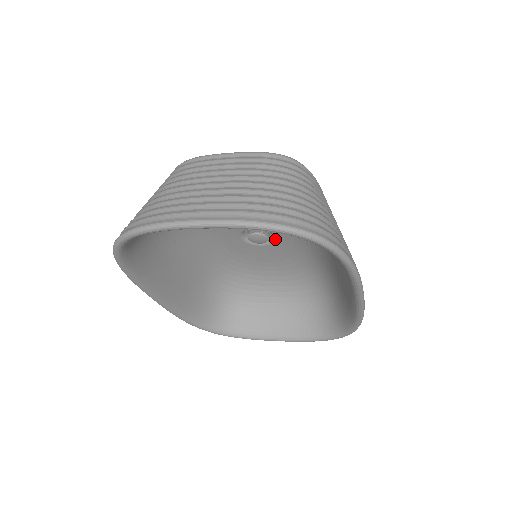
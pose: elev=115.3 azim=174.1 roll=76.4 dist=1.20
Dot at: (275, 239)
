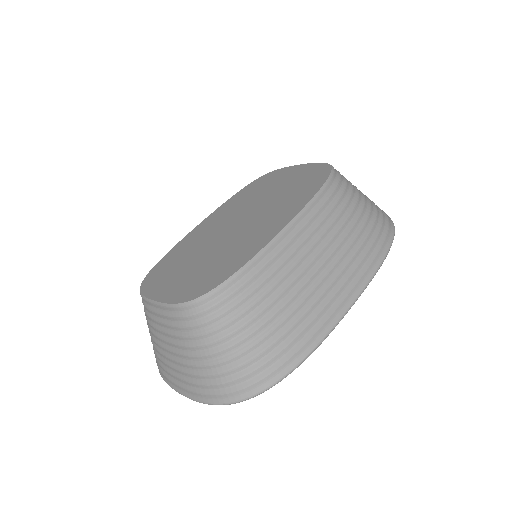
Dot at: occluded
